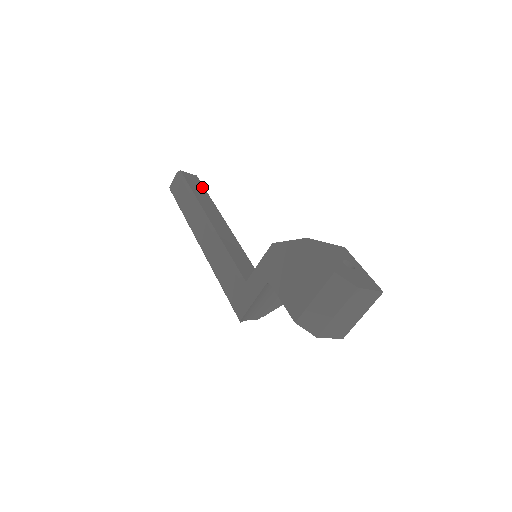
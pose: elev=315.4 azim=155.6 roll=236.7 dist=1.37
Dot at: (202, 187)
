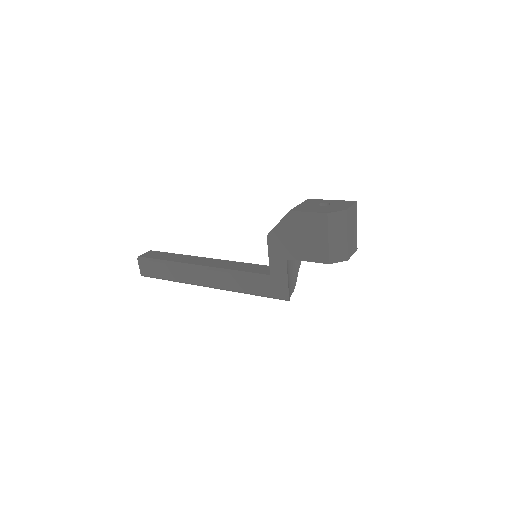
Dot at: (164, 253)
